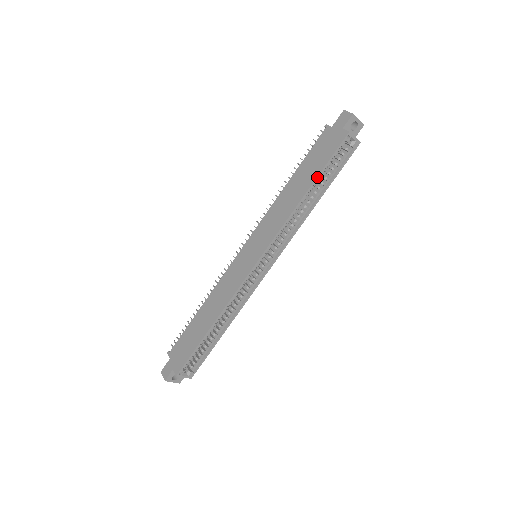
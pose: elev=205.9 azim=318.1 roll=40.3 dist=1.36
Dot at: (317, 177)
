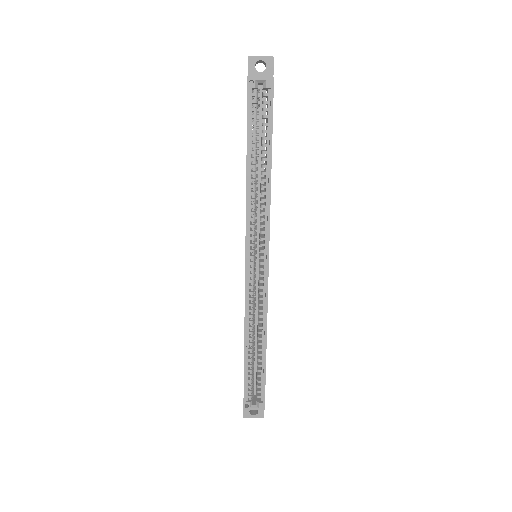
Dot at: (247, 144)
